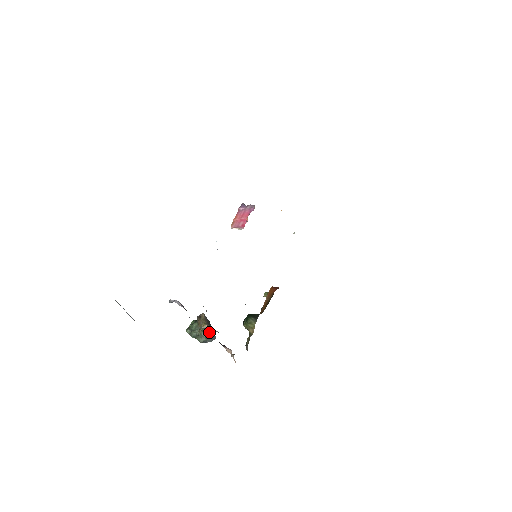
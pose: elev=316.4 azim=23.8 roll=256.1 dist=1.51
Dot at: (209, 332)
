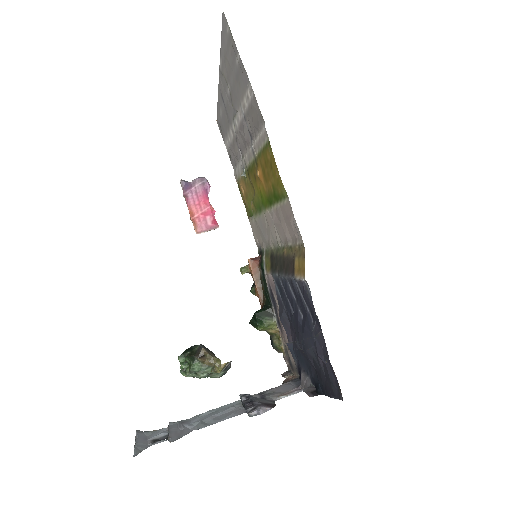
Dot at: (227, 365)
